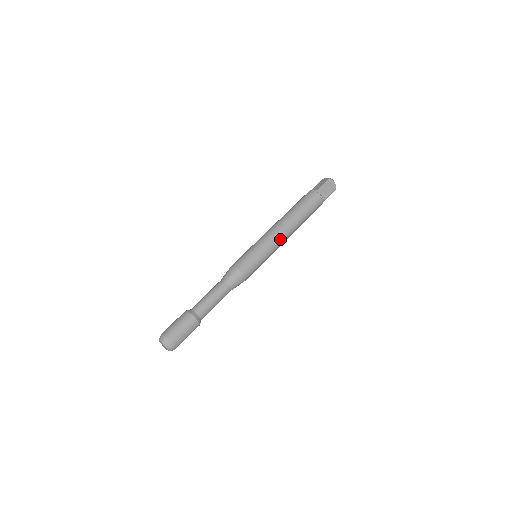
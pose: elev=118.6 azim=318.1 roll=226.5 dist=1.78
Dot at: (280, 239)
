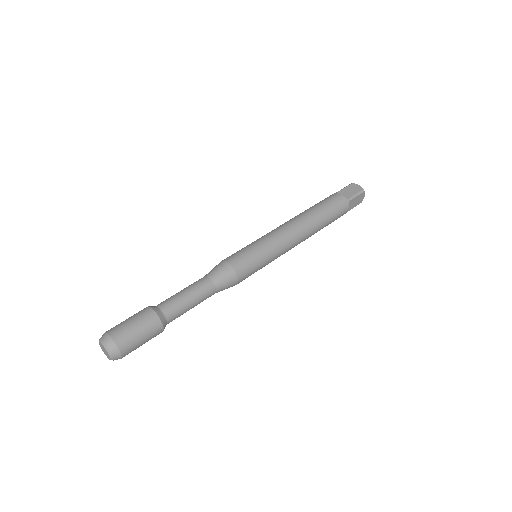
Dot at: (284, 231)
